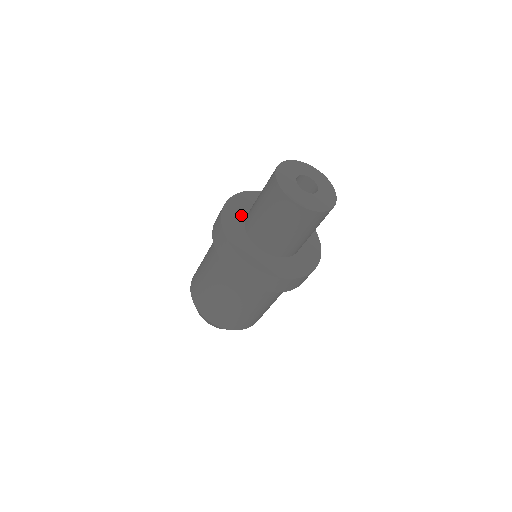
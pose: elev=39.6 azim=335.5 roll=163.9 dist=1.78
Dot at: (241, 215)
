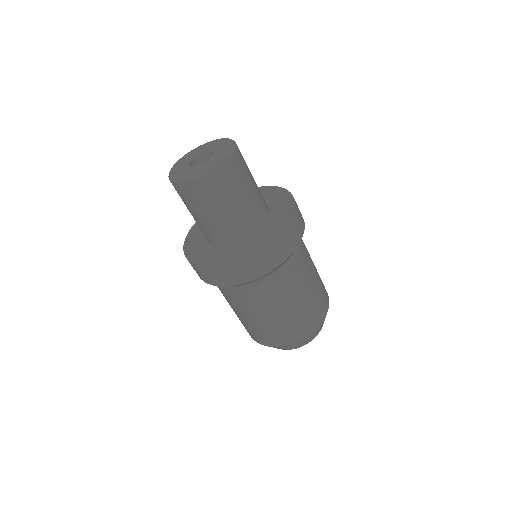
Dot at: occluded
